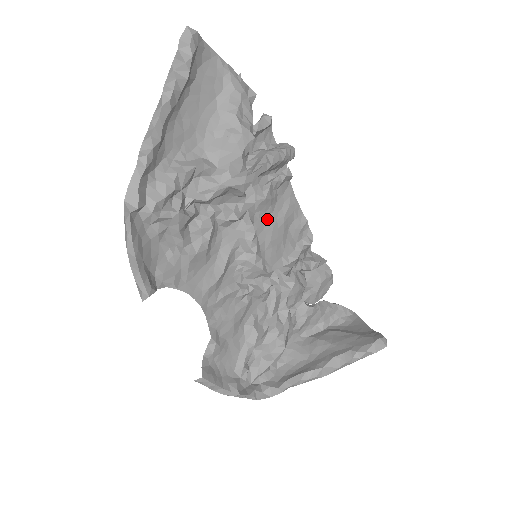
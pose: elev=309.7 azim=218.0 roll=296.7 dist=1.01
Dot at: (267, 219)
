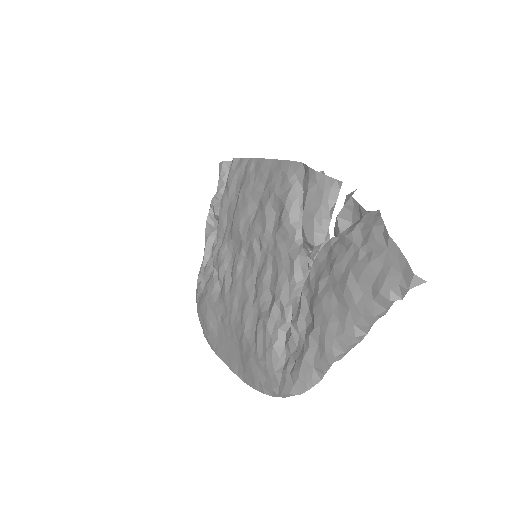
Dot at: (264, 220)
